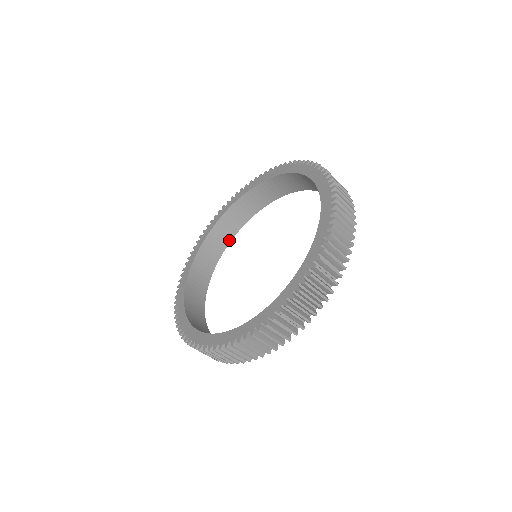
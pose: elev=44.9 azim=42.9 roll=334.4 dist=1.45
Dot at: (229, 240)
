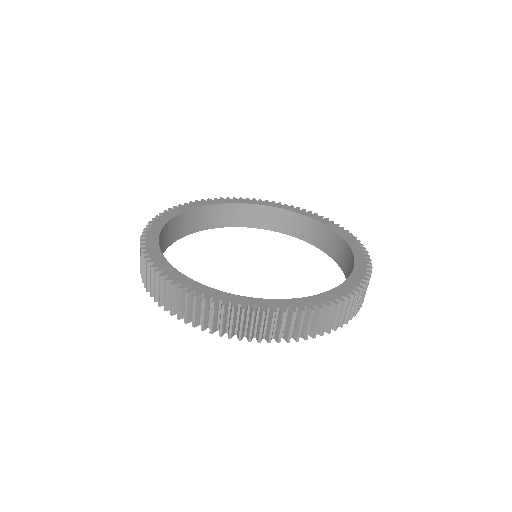
Dot at: (264, 227)
